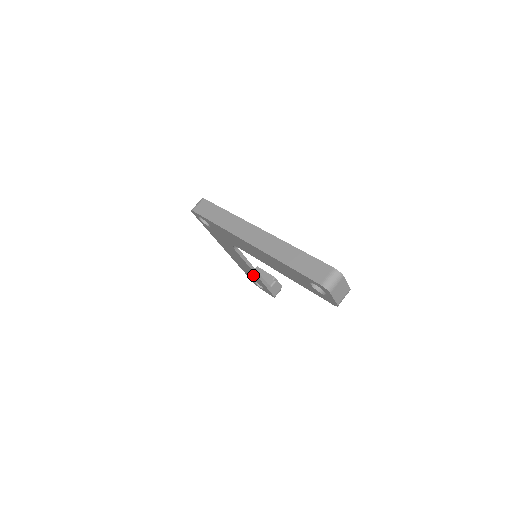
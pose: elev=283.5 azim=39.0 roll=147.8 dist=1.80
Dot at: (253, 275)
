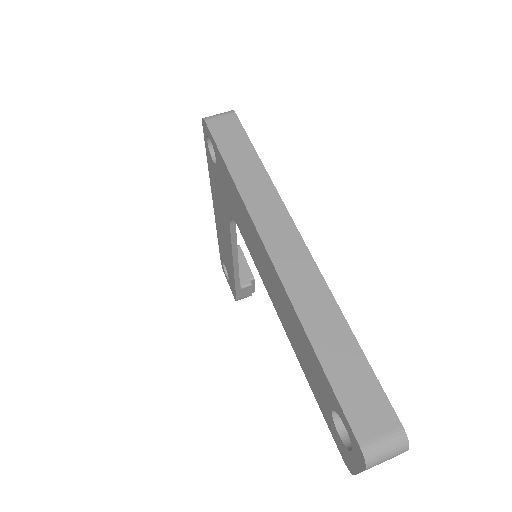
Dot at: (229, 261)
